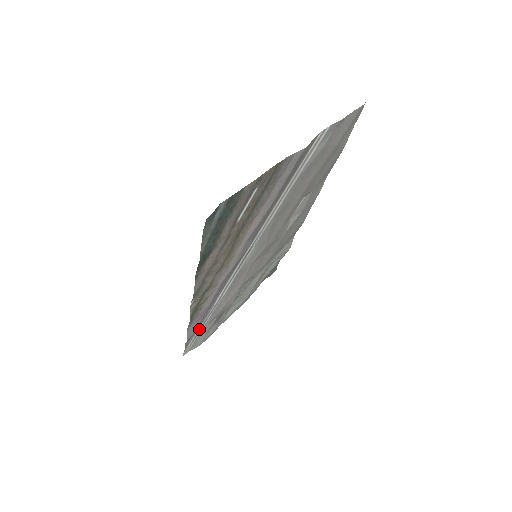
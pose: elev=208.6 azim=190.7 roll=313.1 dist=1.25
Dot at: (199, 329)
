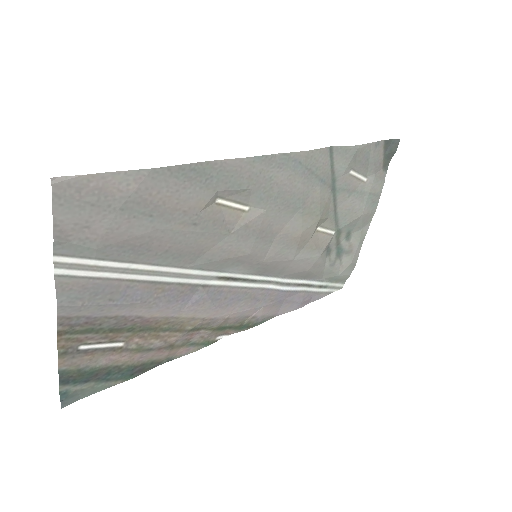
Dot at: (312, 288)
